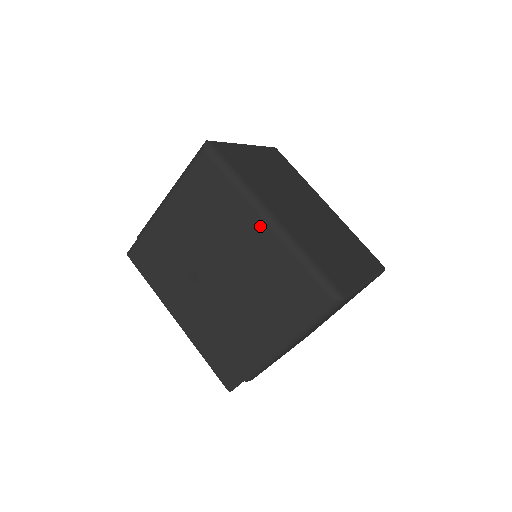
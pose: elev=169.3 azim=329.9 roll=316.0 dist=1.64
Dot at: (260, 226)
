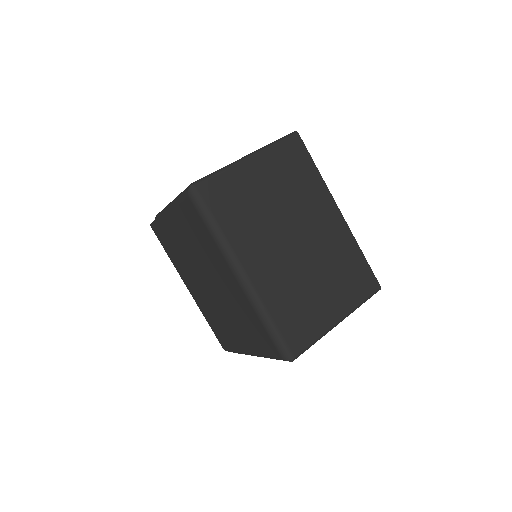
Dot at: (234, 279)
